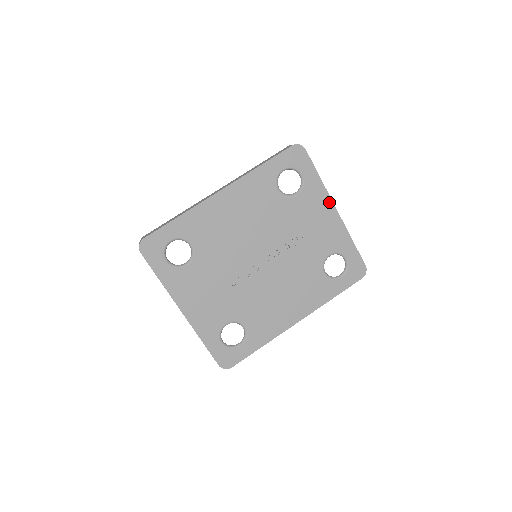
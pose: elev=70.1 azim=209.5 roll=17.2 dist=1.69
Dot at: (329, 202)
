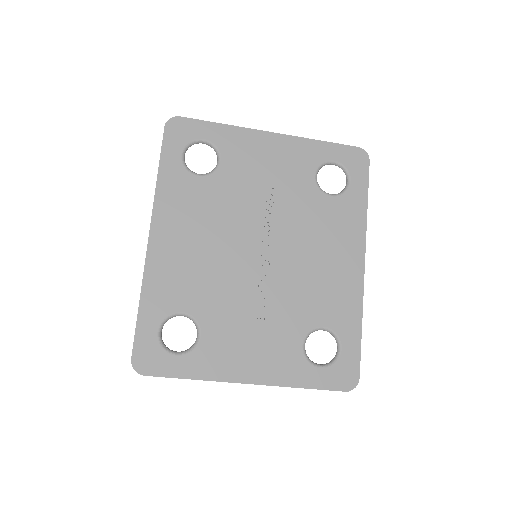
Dot at: (256, 134)
